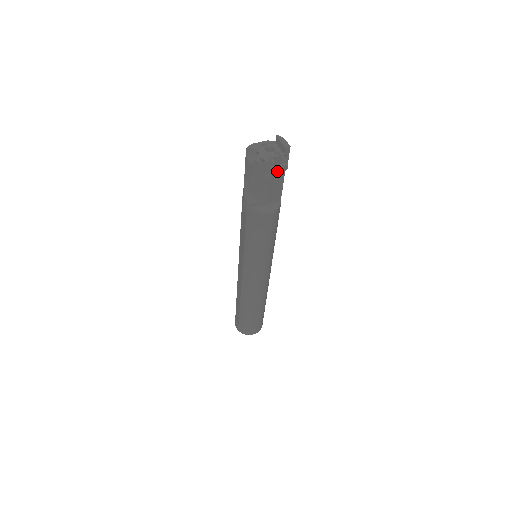
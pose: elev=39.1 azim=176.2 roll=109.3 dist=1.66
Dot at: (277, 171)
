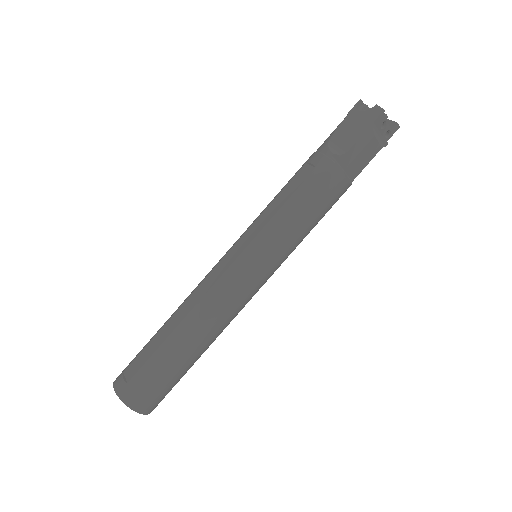
Dot at: (380, 138)
